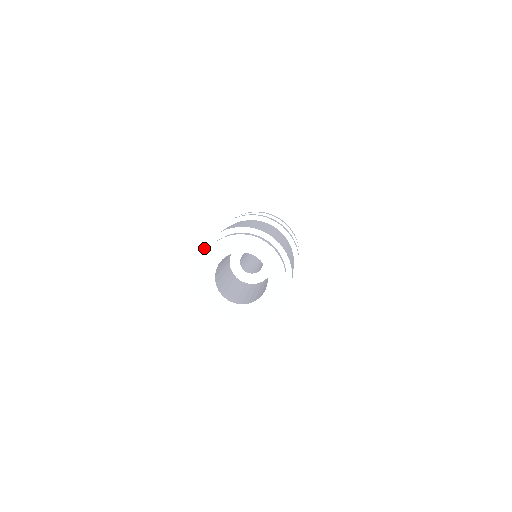
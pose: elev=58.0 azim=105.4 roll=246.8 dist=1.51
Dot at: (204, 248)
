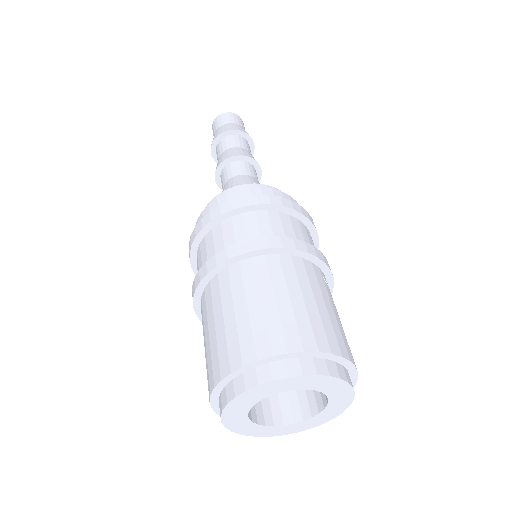
Dot at: (212, 398)
